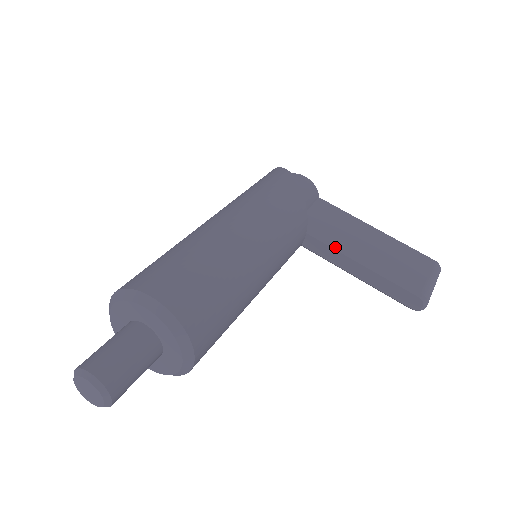
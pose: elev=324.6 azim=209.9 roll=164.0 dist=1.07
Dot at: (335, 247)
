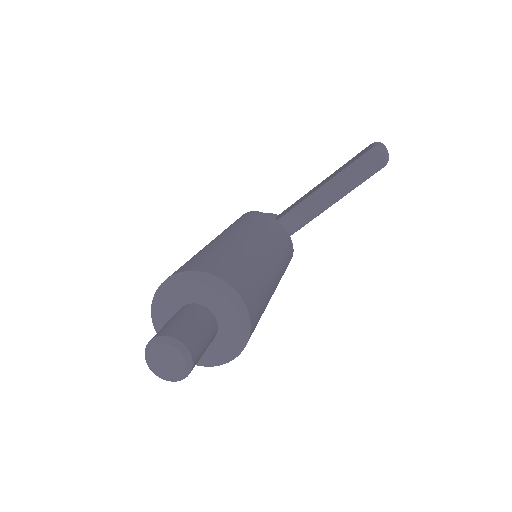
Dot at: (301, 204)
